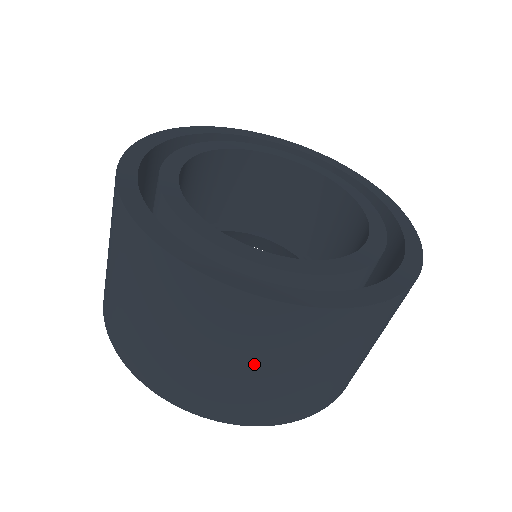
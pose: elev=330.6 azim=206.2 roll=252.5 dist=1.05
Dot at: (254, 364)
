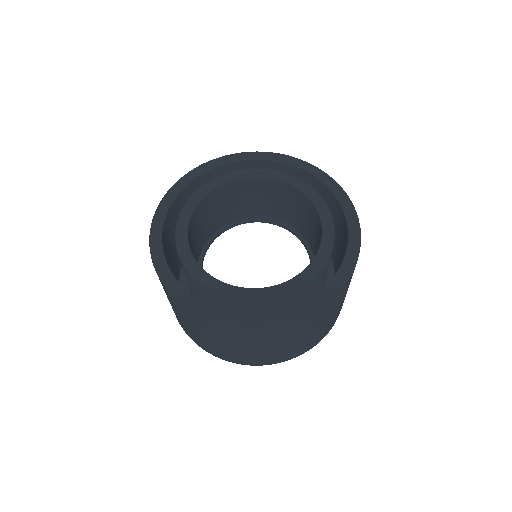
Dot at: (185, 320)
